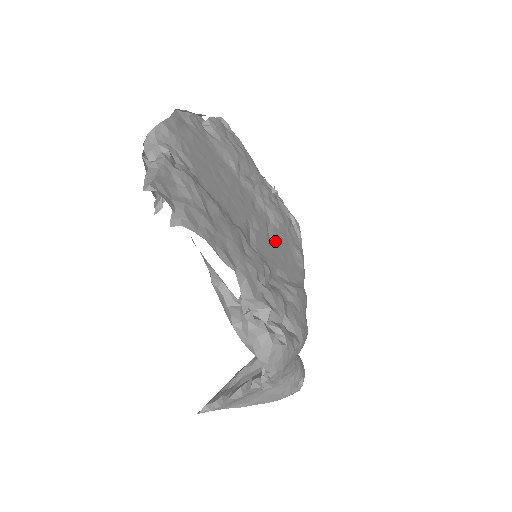
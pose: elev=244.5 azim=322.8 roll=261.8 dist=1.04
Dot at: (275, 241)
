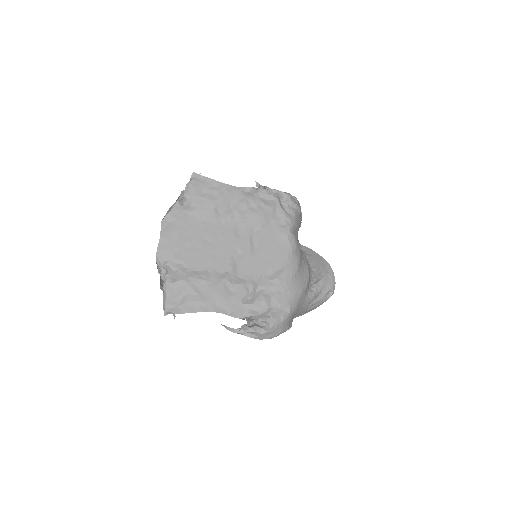
Dot at: (259, 247)
